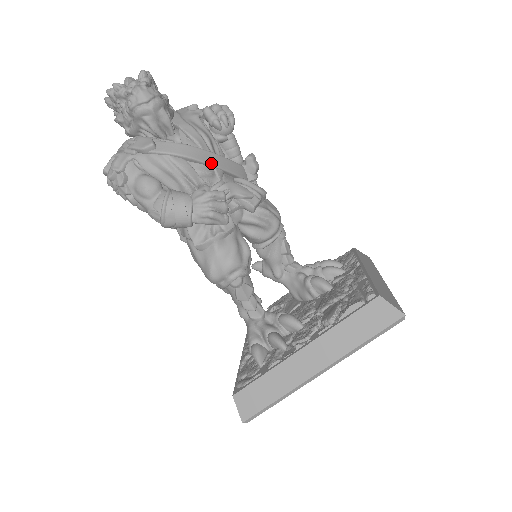
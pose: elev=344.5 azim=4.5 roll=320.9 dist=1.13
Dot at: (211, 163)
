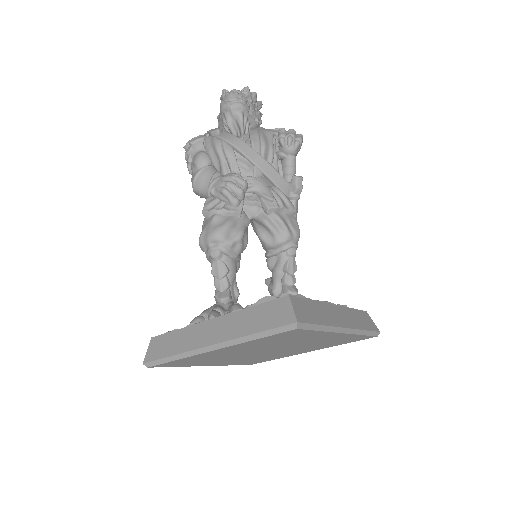
Dot at: (253, 161)
